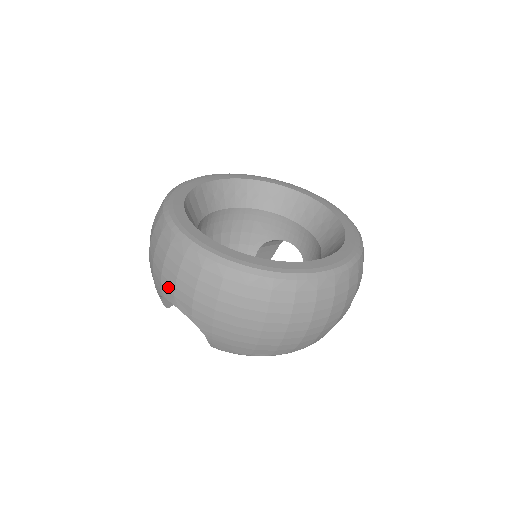
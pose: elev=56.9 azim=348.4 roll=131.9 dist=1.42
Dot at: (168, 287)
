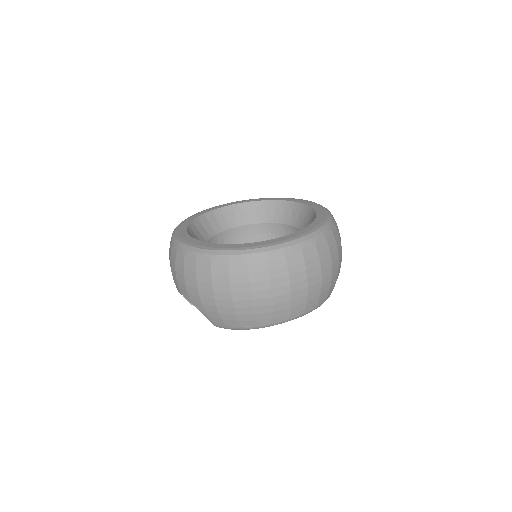
Dot at: (175, 281)
